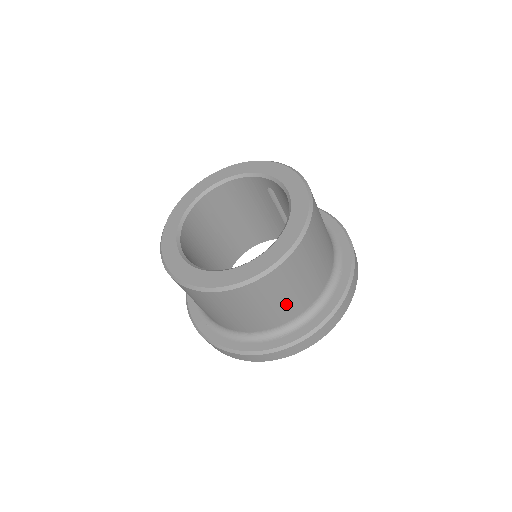
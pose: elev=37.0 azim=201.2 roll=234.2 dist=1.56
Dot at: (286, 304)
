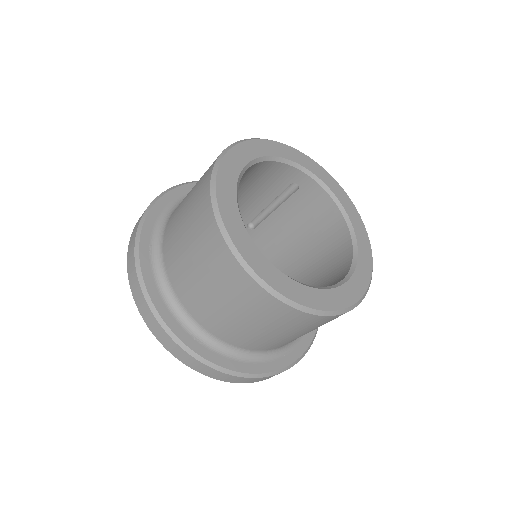
Dot at: occluded
